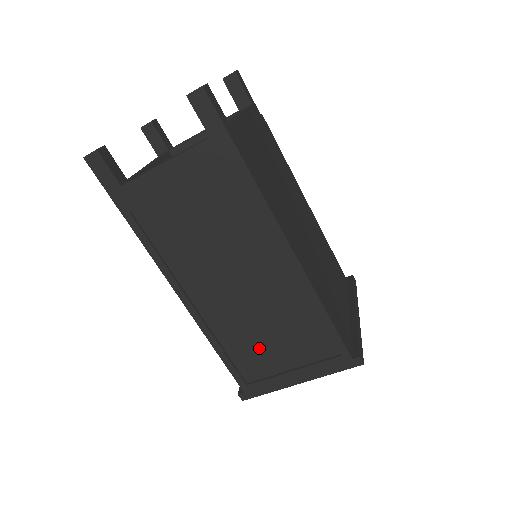
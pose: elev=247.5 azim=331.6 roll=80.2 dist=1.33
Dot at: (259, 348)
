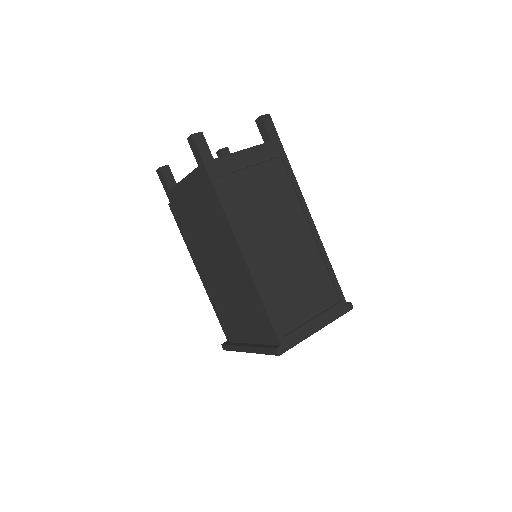
Dot at: (291, 299)
